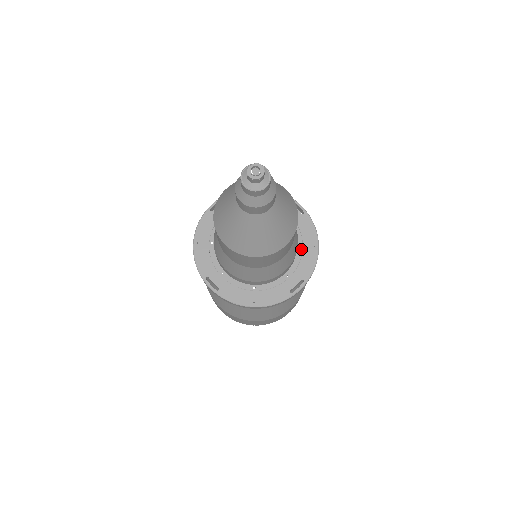
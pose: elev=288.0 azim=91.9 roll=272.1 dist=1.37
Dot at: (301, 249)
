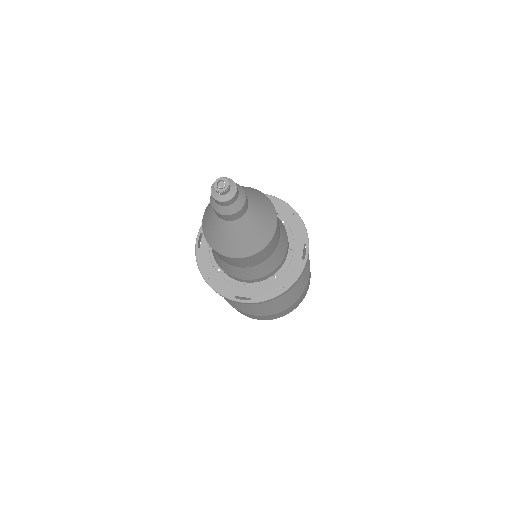
Dot at: (285, 223)
